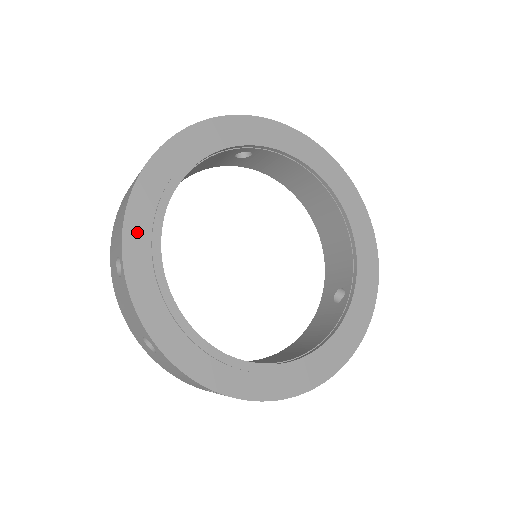
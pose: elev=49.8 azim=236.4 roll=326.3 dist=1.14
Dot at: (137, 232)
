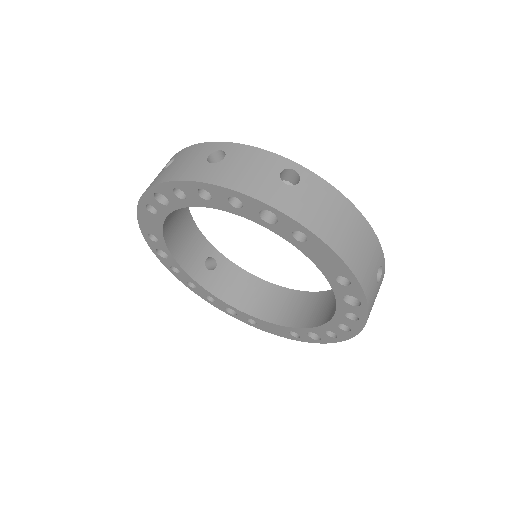
Dot at: occluded
